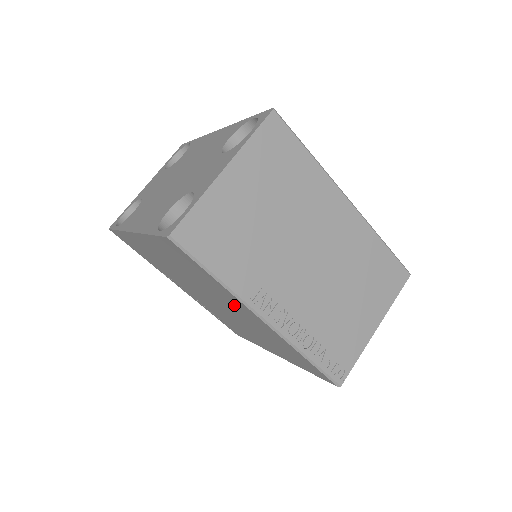
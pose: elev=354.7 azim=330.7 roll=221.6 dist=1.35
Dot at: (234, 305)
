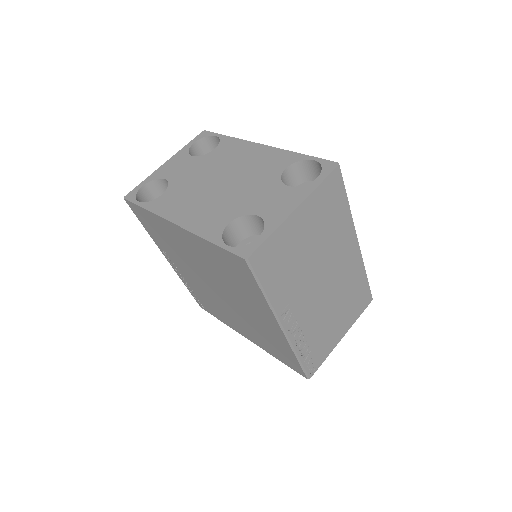
Dot at: (254, 308)
